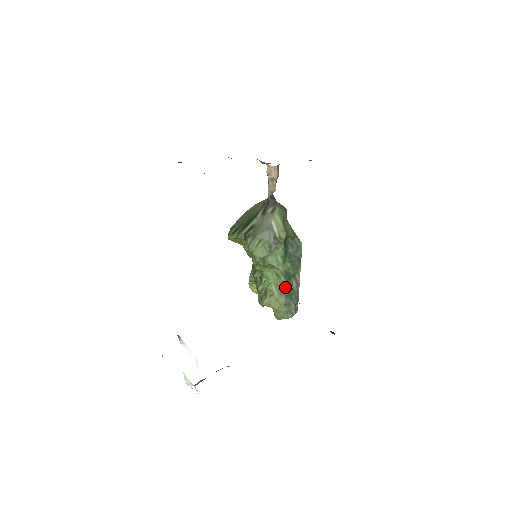
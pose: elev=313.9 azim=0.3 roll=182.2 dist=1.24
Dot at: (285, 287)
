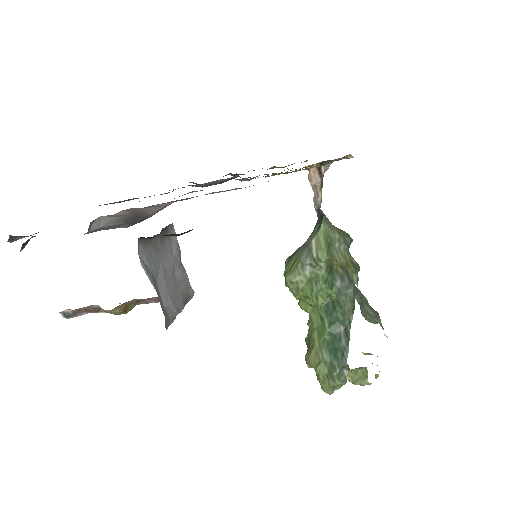
Dot at: (329, 337)
